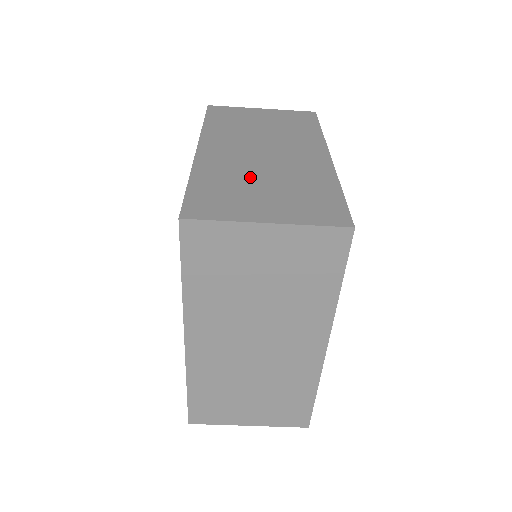
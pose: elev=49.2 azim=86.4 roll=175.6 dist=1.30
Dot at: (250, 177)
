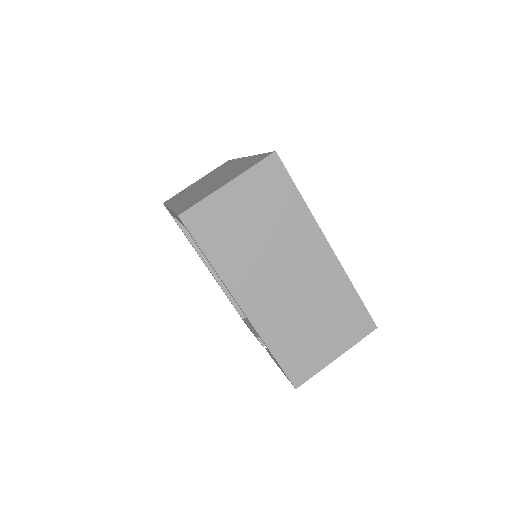
Dot at: (207, 188)
